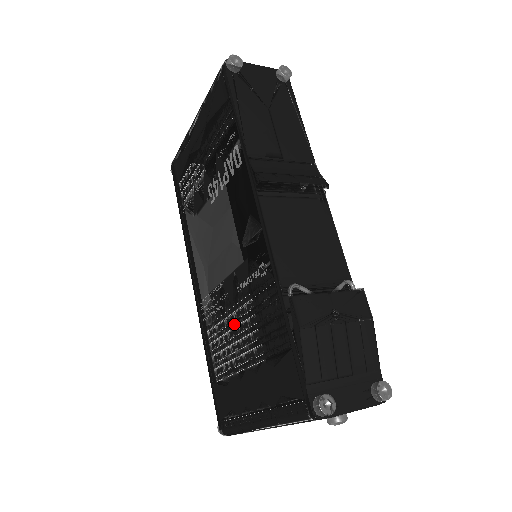
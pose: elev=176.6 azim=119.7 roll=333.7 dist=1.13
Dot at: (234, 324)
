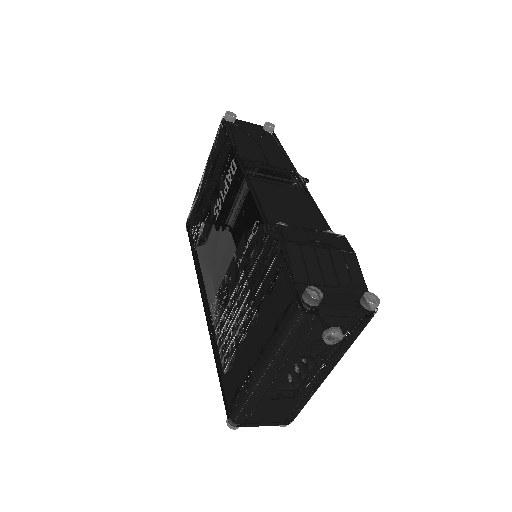
Dot at: (236, 297)
